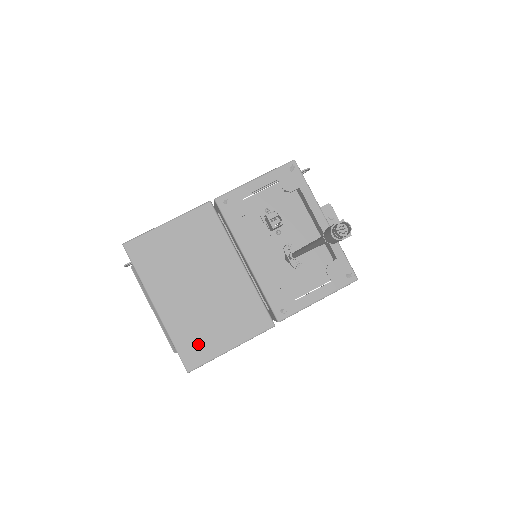
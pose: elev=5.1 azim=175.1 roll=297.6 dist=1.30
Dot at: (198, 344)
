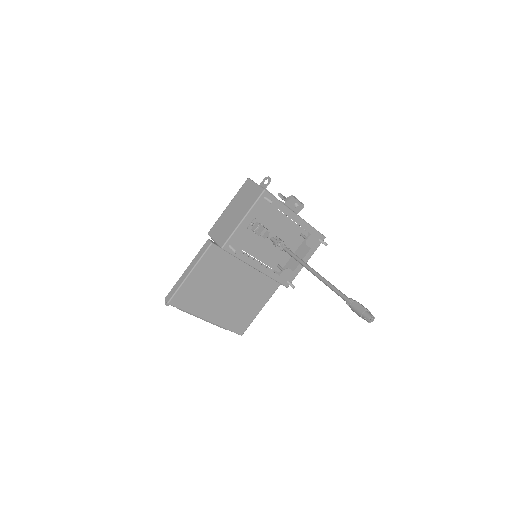
Dot at: (241, 320)
